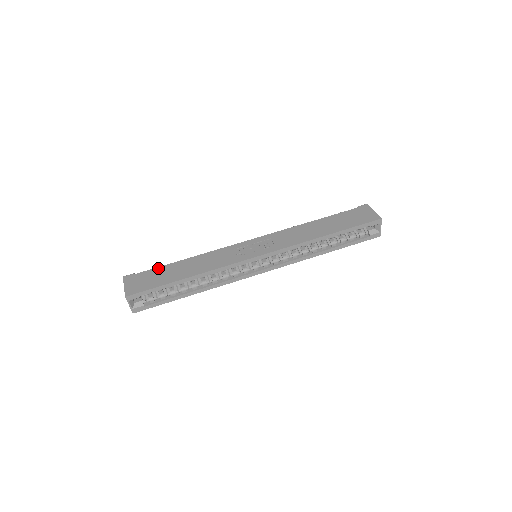
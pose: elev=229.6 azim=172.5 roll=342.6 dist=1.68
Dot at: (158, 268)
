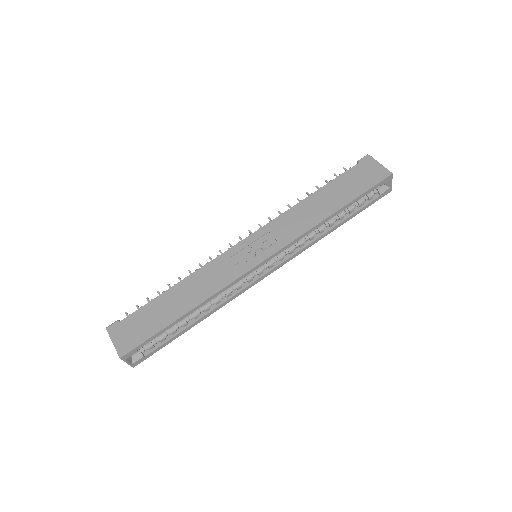
Dot at: (145, 306)
